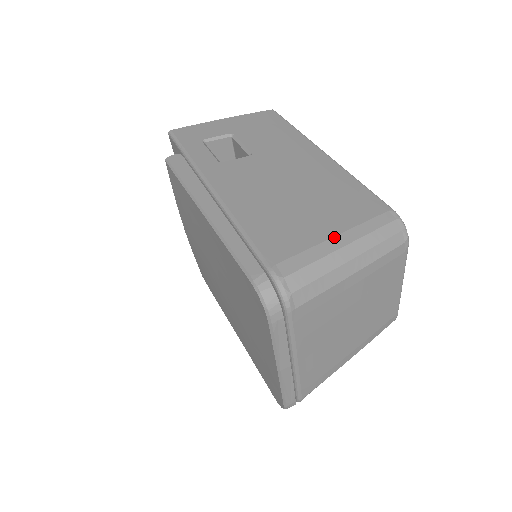
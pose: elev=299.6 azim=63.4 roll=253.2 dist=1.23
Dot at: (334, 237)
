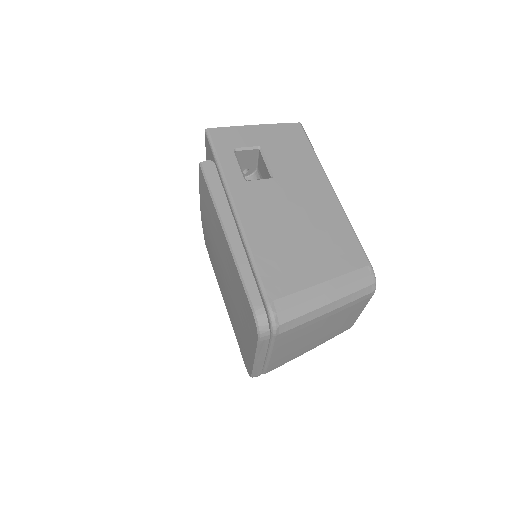
Dot at: (321, 284)
